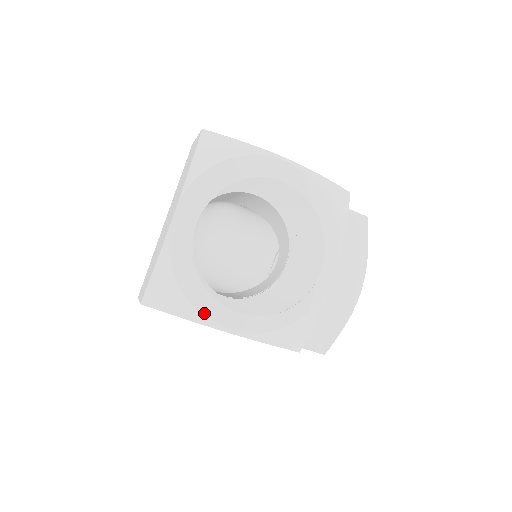
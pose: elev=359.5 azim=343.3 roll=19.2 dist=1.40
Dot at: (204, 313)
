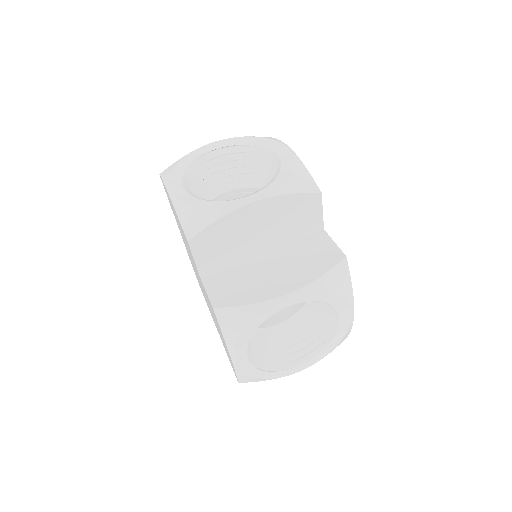
Dot at: (171, 177)
